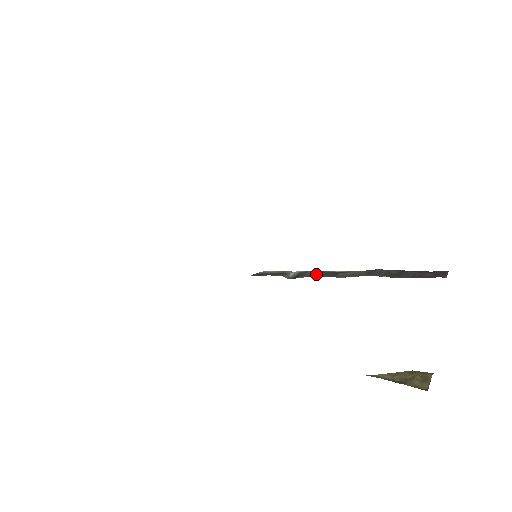
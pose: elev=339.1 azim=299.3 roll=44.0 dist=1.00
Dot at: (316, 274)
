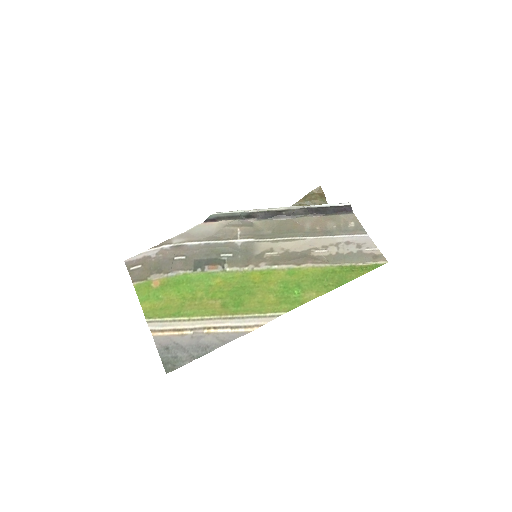
Dot at: (266, 216)
